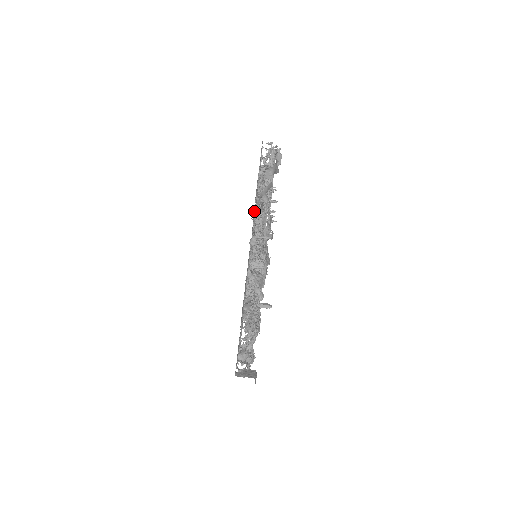
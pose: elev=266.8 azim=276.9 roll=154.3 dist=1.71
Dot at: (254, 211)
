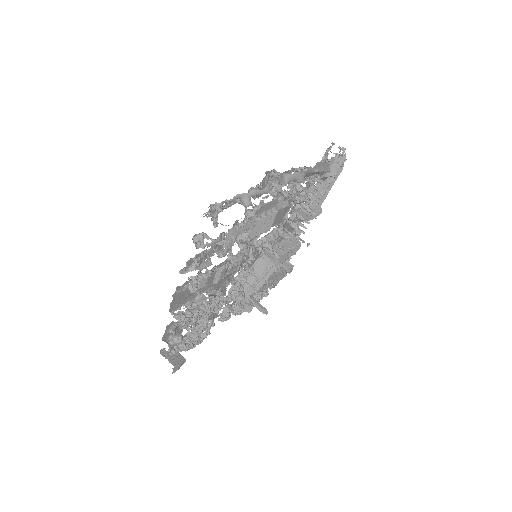
Dot at: (213, 208)
